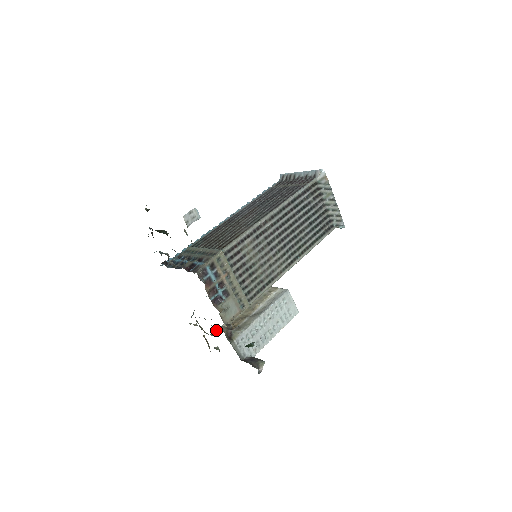
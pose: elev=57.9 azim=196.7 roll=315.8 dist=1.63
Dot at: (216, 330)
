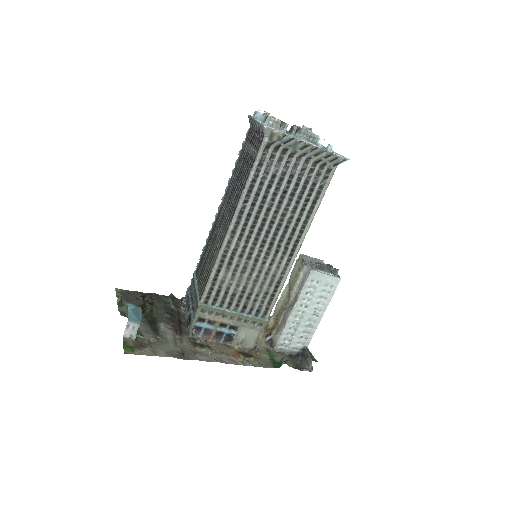
Dot at: (268, 323)
